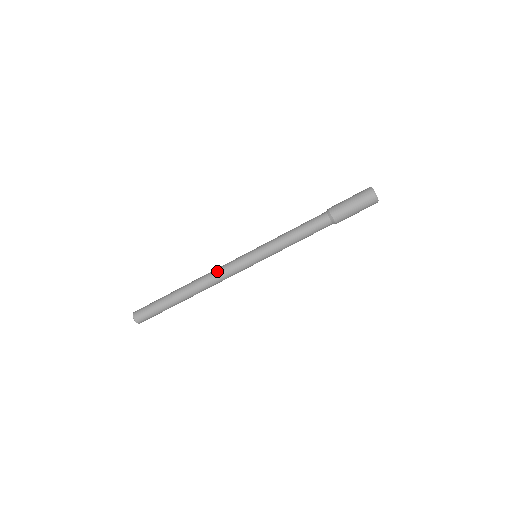
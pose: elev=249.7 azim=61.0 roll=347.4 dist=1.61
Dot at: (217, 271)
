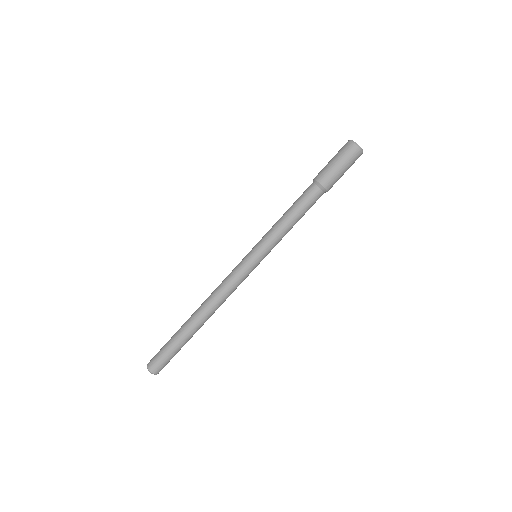
Dot at: (219, 285)
